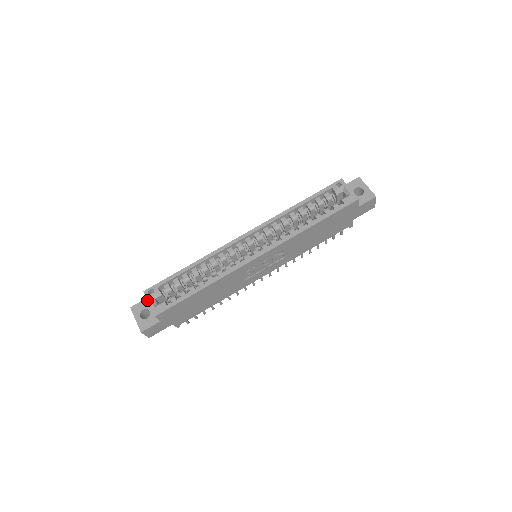
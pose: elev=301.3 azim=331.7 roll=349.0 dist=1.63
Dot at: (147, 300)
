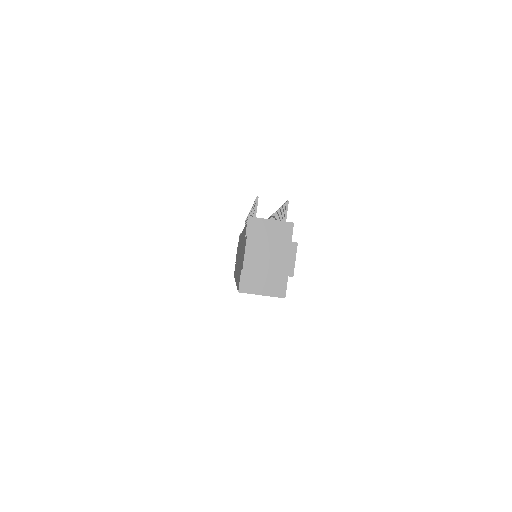
Dot at: occluded
